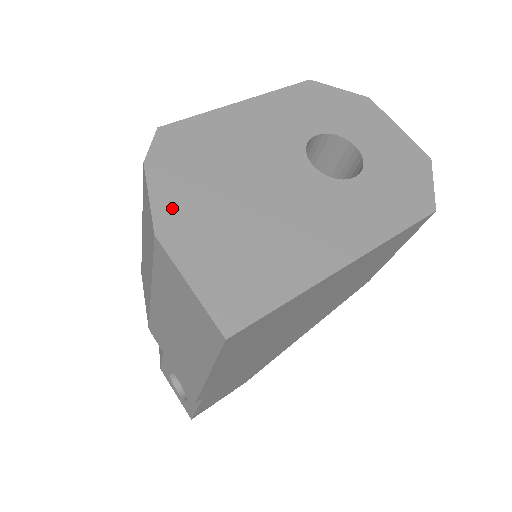
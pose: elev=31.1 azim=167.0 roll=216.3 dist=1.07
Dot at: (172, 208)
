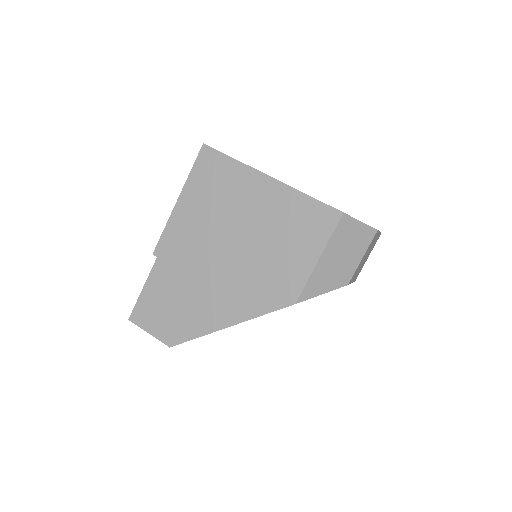
Dot at: occluded
